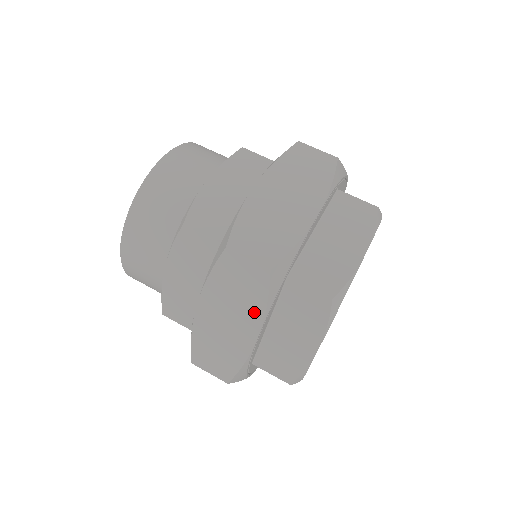
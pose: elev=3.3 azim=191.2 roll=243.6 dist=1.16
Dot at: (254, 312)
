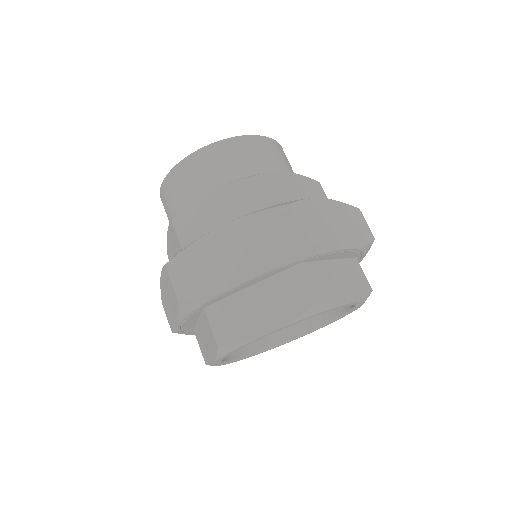
Dot at: (176, 313)
